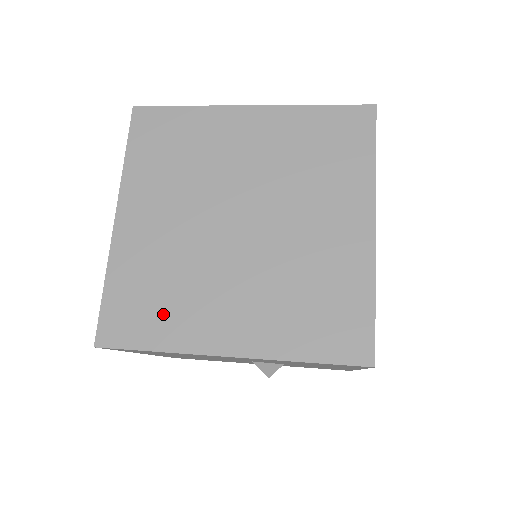
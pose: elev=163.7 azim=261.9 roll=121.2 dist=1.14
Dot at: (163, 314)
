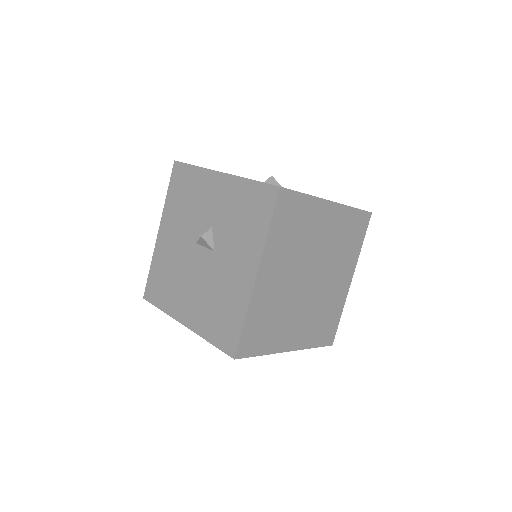
Dot at: (269, 335)
